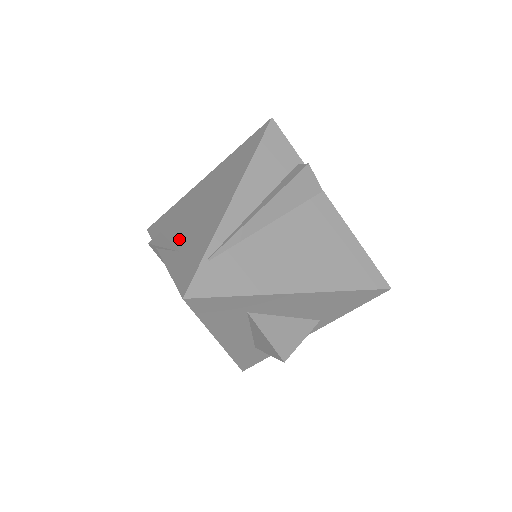
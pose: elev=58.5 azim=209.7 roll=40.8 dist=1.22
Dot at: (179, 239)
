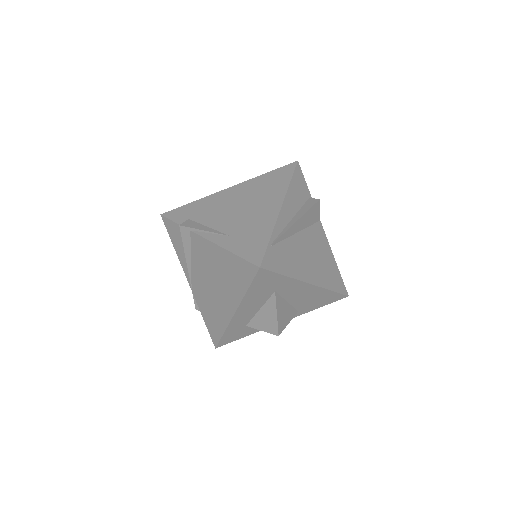
Dot at: (224, 227)
